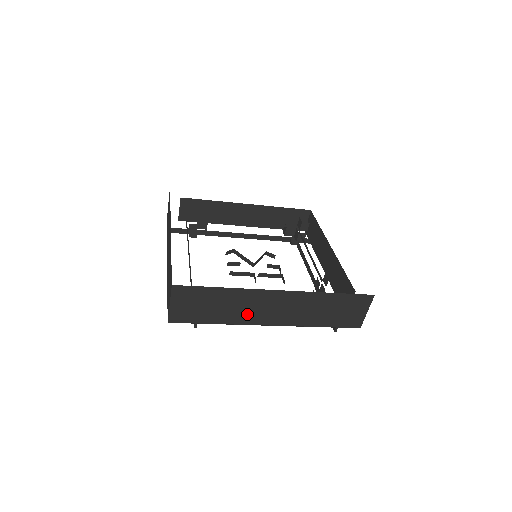
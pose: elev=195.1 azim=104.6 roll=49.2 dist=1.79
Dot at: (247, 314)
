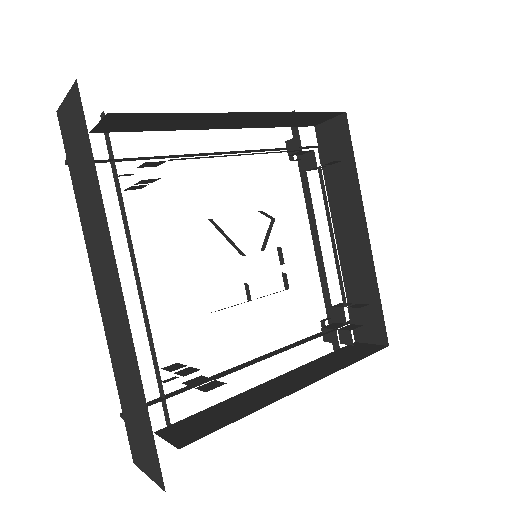
Dot at: occluded
